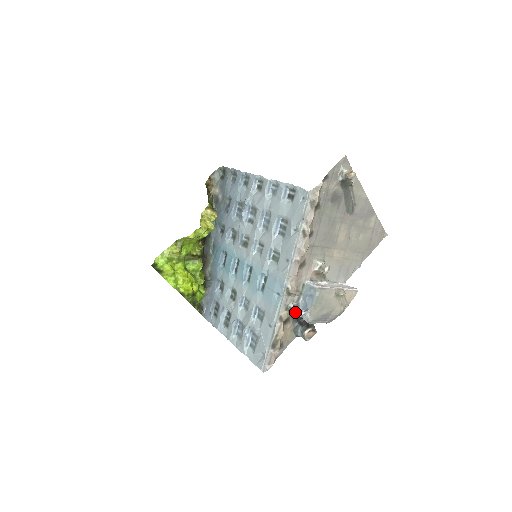
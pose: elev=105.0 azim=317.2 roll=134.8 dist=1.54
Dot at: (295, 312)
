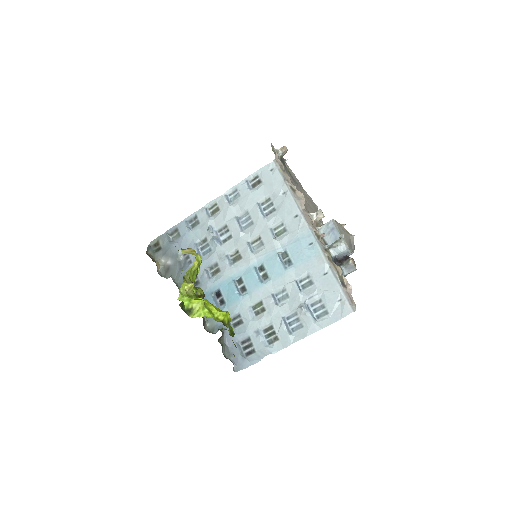
Dot at: occluded
